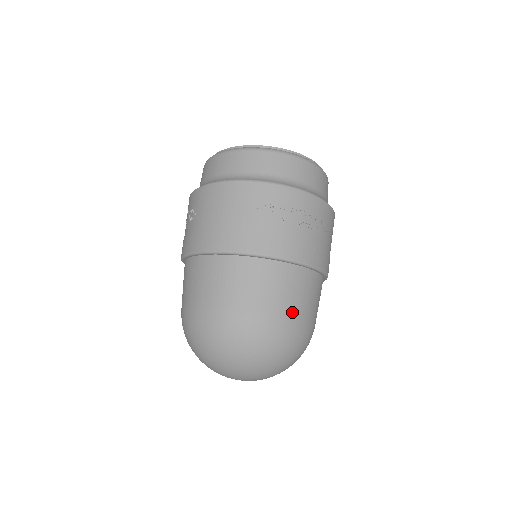
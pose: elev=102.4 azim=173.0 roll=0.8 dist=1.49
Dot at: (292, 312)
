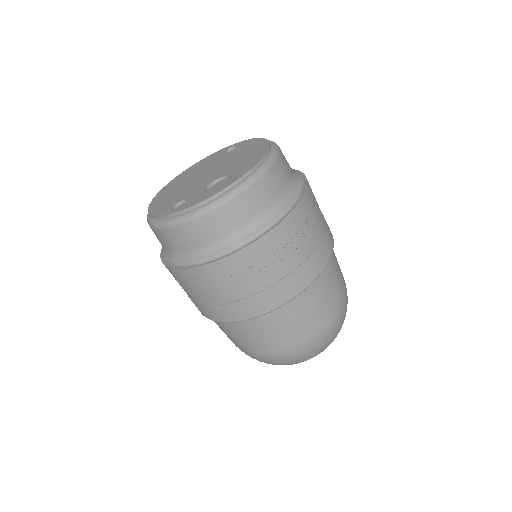
Dot at: (320, 321)
